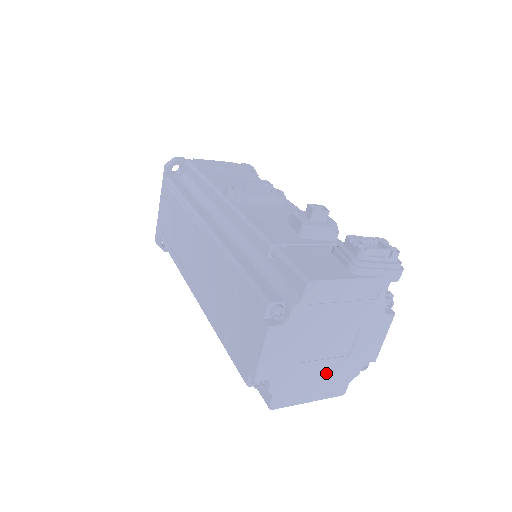
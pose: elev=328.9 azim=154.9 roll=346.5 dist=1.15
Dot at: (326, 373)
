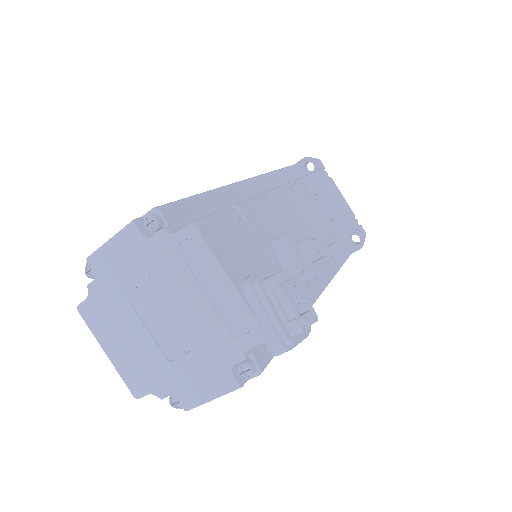
Dot at: (139, 347)
